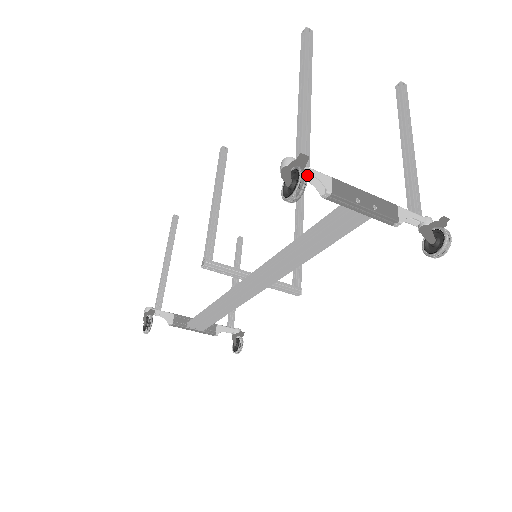
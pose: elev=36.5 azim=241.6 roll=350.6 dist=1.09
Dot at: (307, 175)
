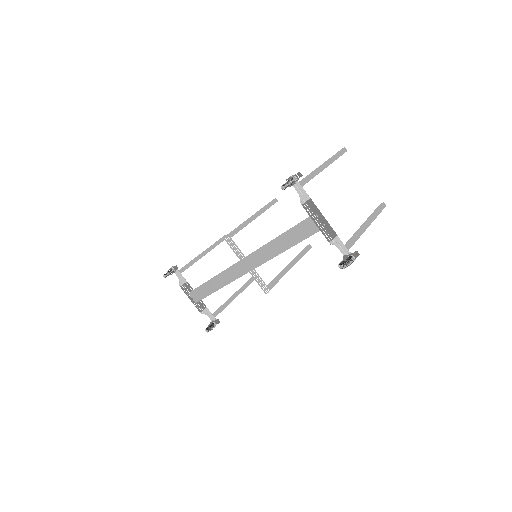
Dot at: (296, 180)
